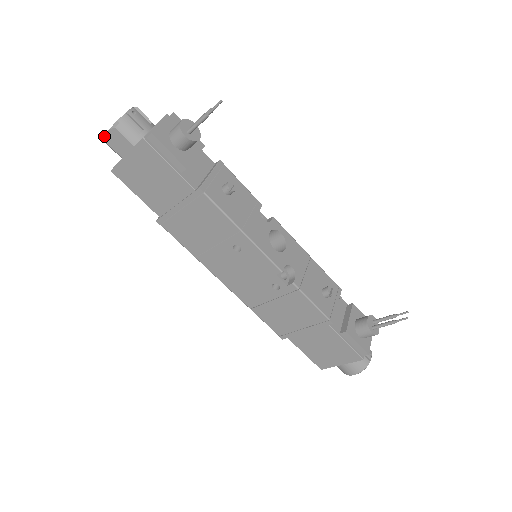
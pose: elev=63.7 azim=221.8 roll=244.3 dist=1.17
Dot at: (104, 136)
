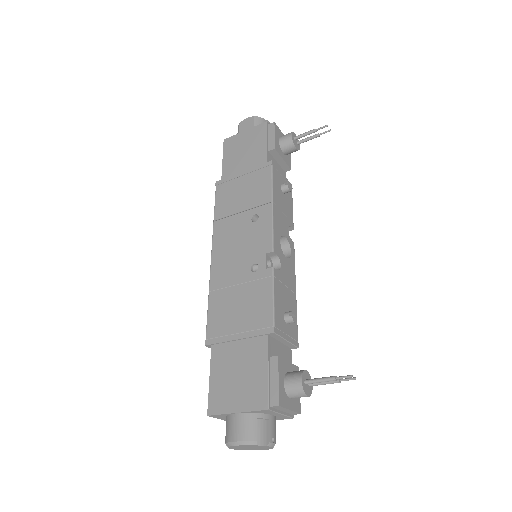
Dot at: occluded
